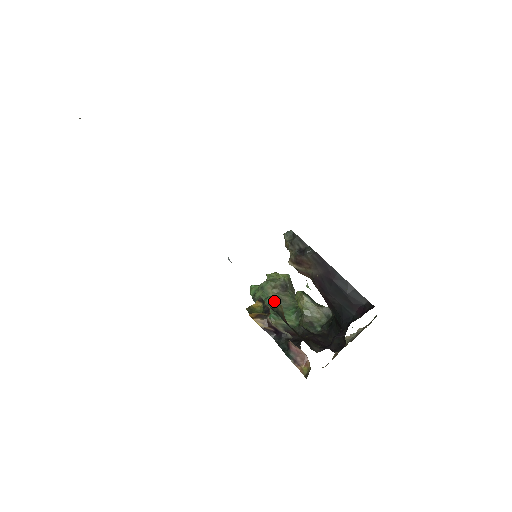
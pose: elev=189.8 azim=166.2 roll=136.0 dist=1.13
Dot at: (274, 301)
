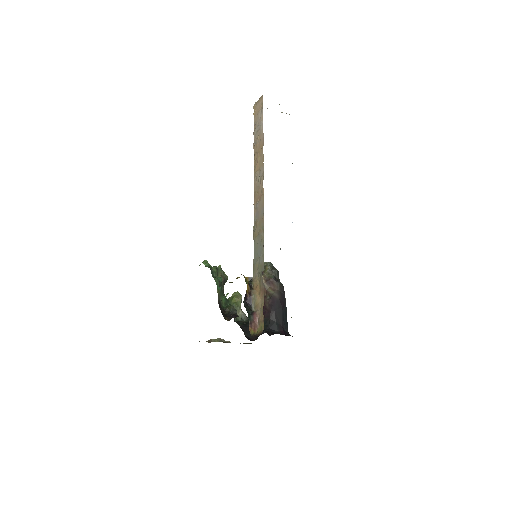
Dot at: occluded
